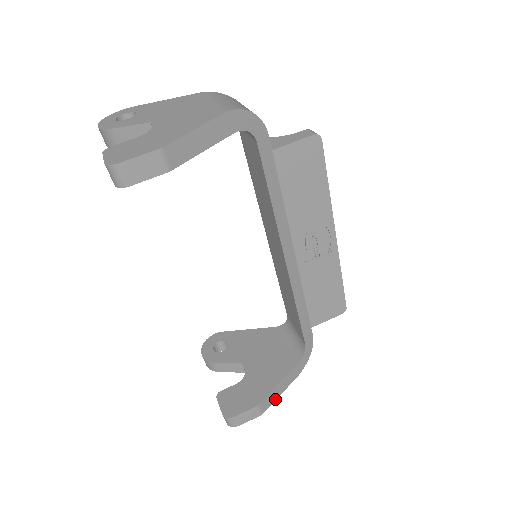
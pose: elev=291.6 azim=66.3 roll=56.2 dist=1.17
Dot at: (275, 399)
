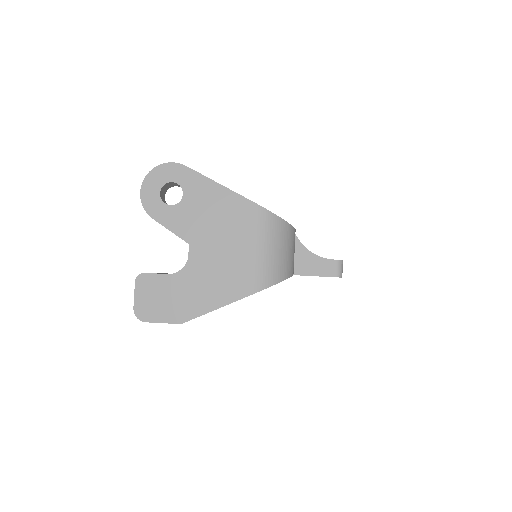
Dot at: occluded
